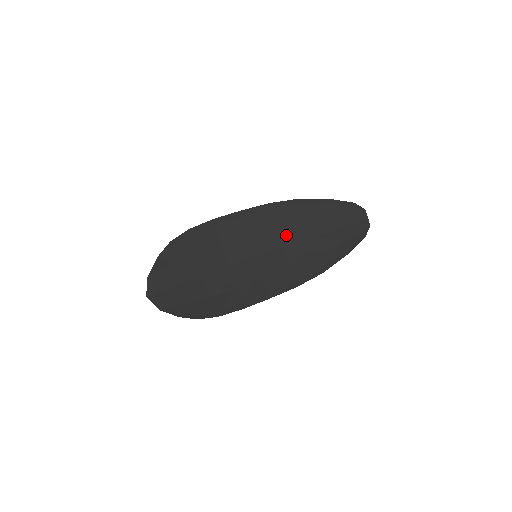
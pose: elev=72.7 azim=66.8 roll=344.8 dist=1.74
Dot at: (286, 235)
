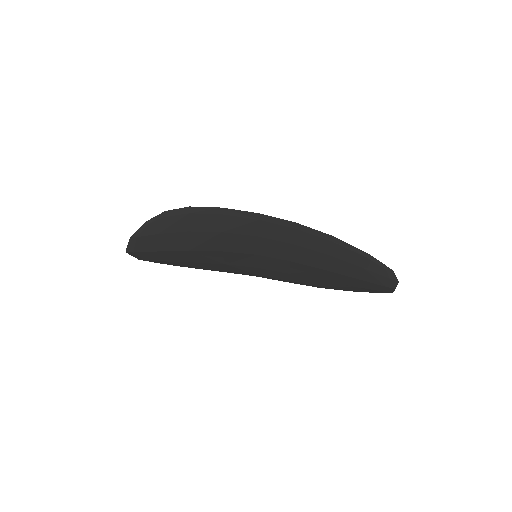
Dot at: (298, 256)
